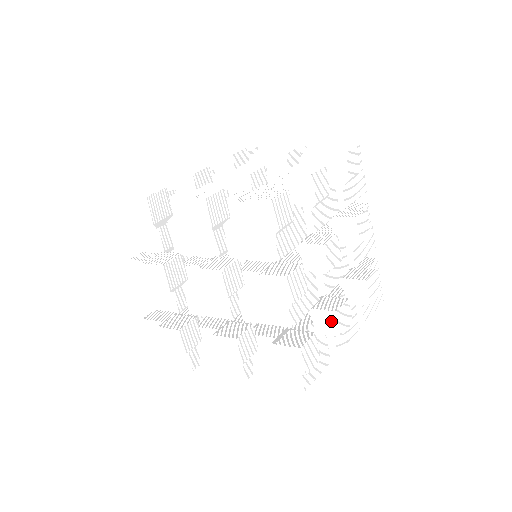
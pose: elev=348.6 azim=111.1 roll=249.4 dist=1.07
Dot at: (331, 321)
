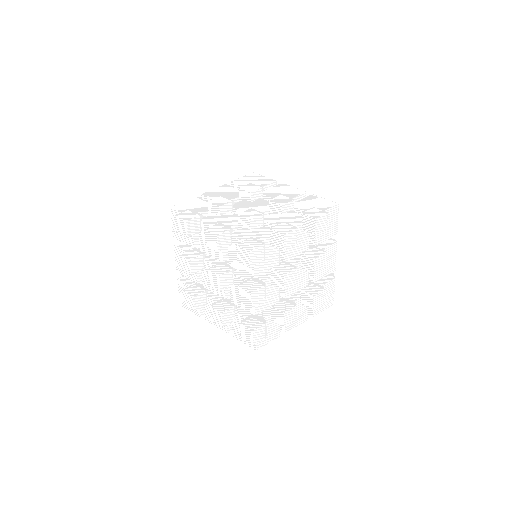
Dot at: (280, 317)
